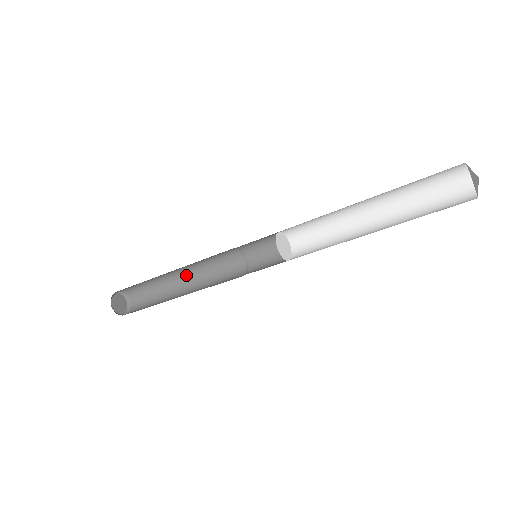
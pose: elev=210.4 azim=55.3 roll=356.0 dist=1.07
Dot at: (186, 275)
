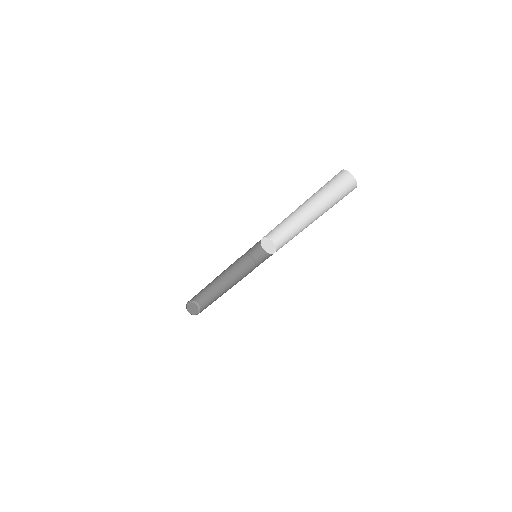
Dot at: (226, 281)
